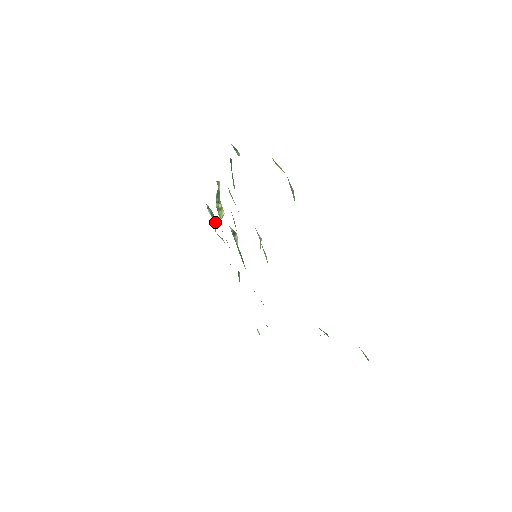
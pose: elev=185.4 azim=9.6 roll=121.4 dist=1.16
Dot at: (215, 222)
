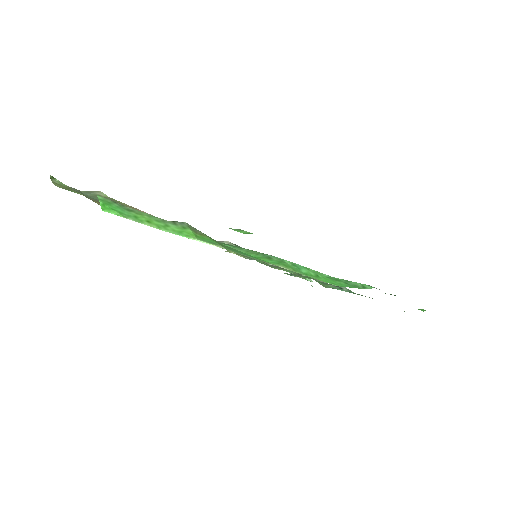
Dot at: (303, 277)
